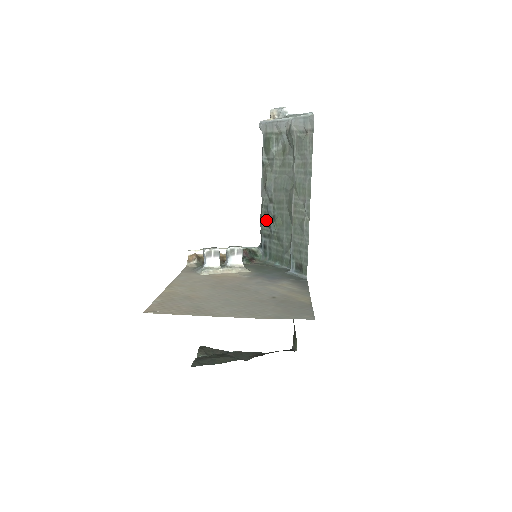
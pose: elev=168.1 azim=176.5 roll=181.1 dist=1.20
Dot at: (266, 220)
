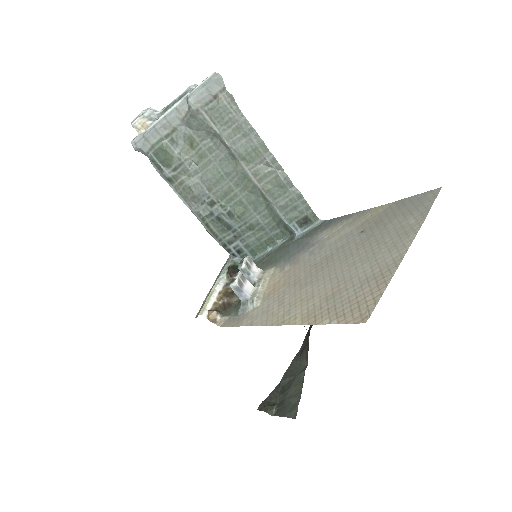
Dot at: (220, 227)
